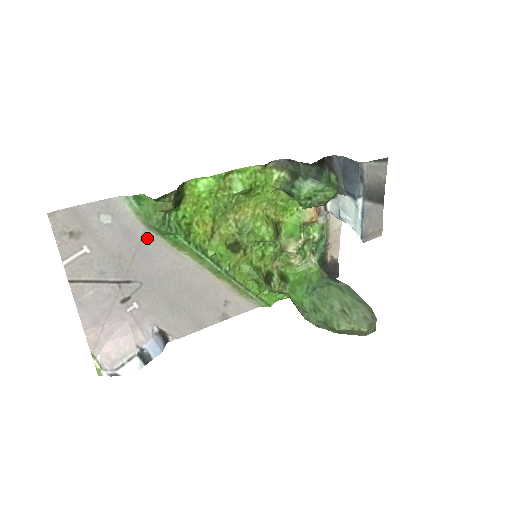
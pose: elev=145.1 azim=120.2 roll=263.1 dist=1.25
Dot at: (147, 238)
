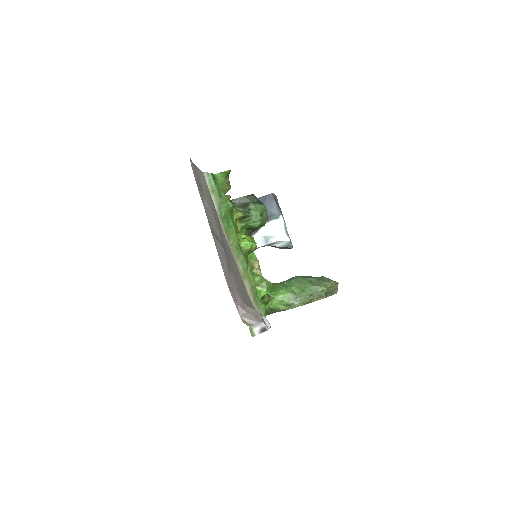
Dot at: (217, 217)
